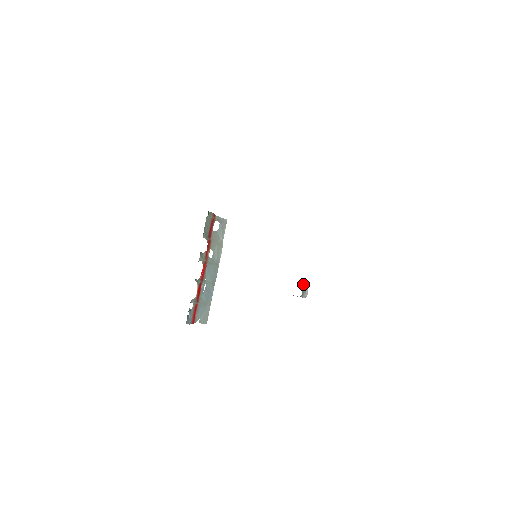
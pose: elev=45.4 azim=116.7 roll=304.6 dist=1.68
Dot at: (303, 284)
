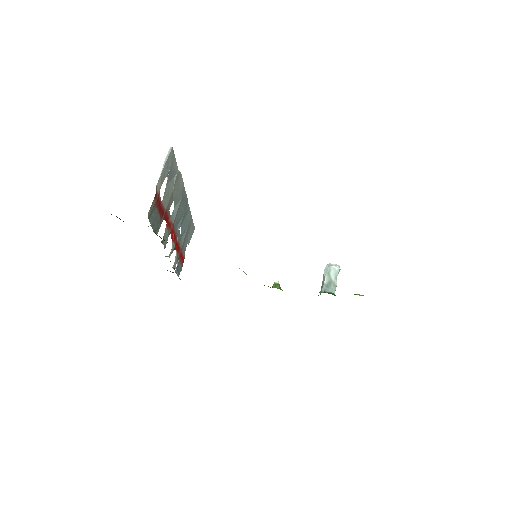
Dot at: occluded
